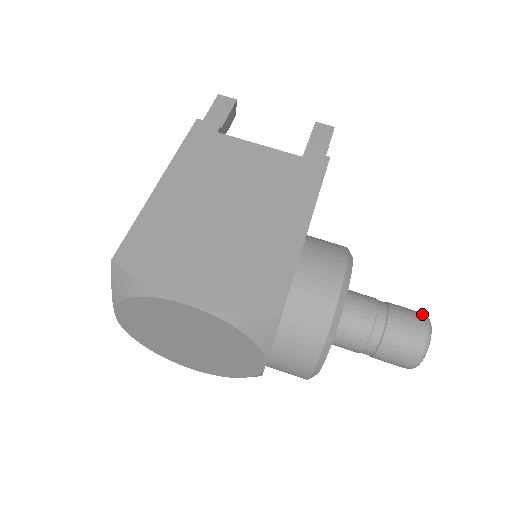
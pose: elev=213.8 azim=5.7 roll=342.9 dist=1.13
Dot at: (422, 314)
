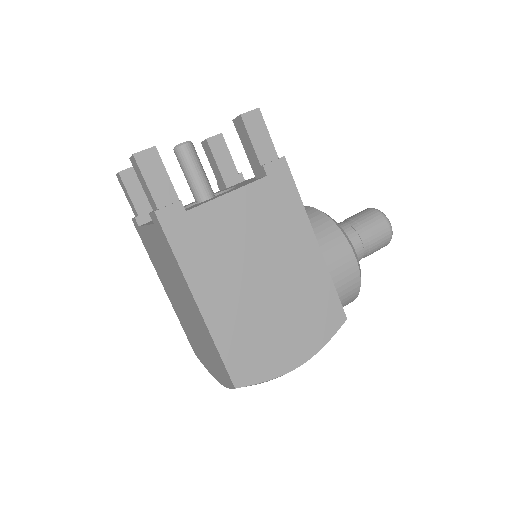
Dot at: (380, 215)
